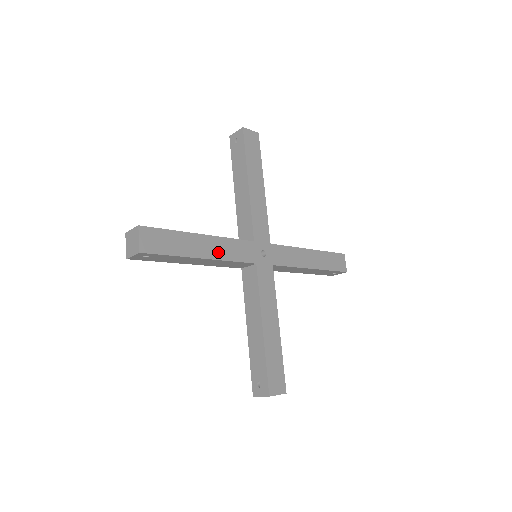
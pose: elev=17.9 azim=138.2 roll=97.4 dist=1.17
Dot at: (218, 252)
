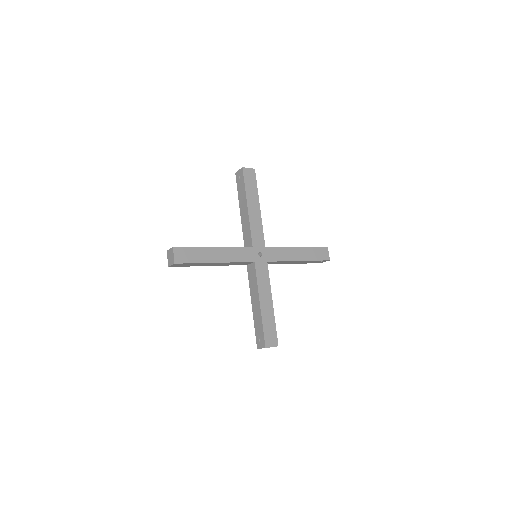
Dot at: (226, 257)
